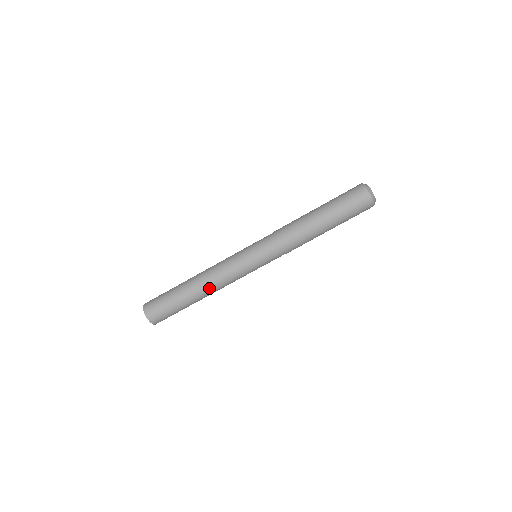
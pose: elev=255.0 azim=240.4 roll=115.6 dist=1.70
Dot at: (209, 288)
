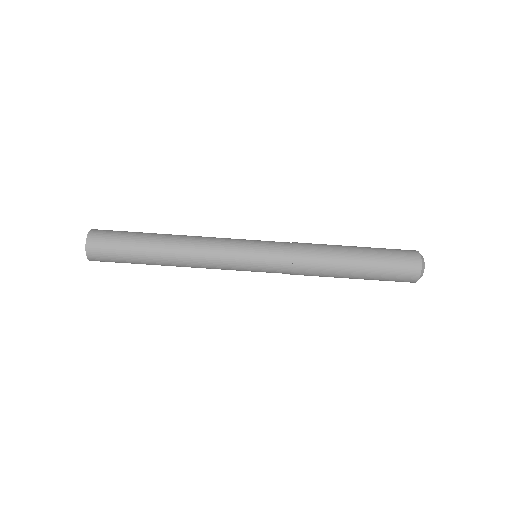
Dot at: (182, 257)
